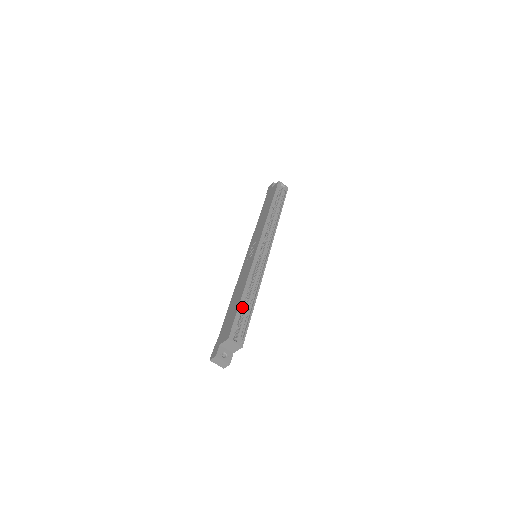
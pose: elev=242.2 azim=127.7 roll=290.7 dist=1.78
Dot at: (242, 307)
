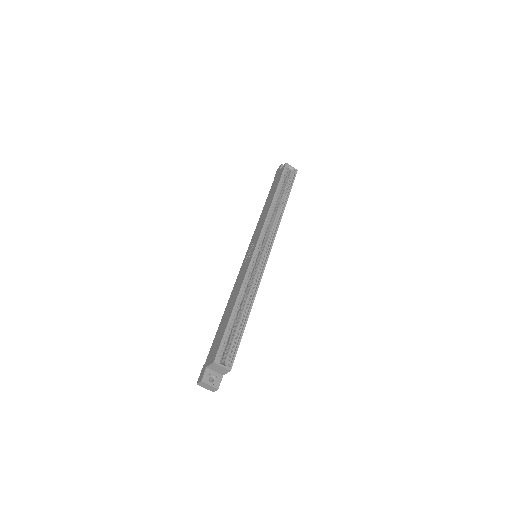
Dot at: (233, 322)
